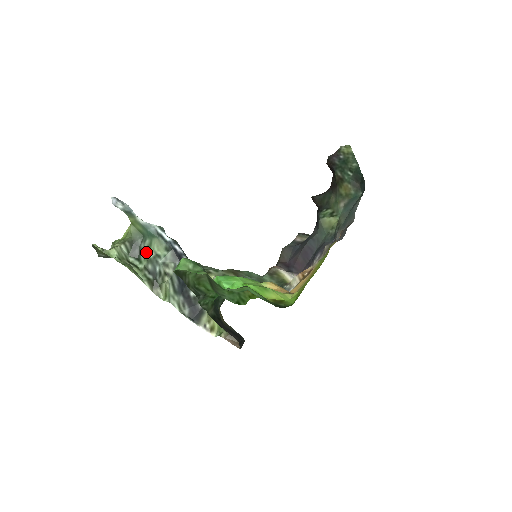
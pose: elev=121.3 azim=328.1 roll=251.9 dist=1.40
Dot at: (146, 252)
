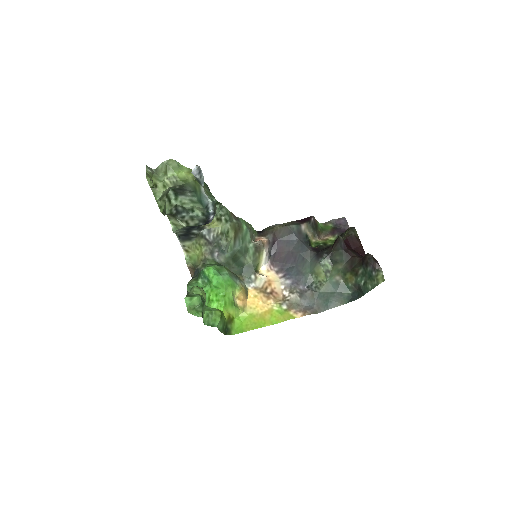
Dot at: (186, 200)
